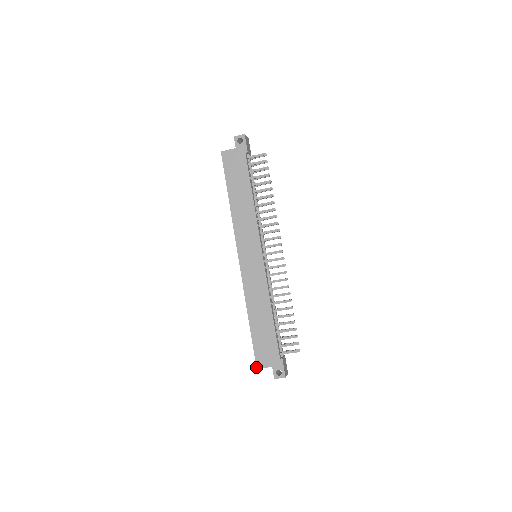
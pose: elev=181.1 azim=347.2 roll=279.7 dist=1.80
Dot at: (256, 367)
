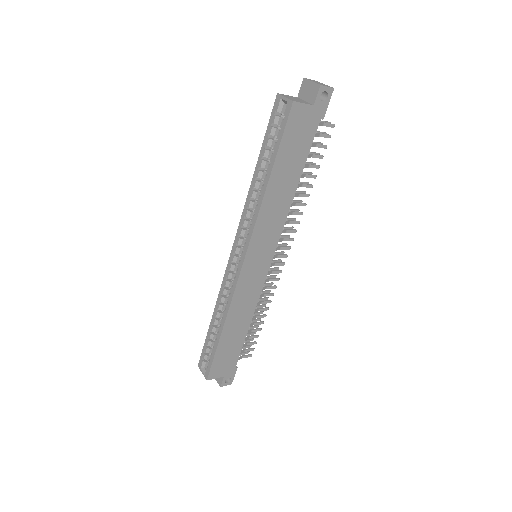
Dot at: (207, 379)
